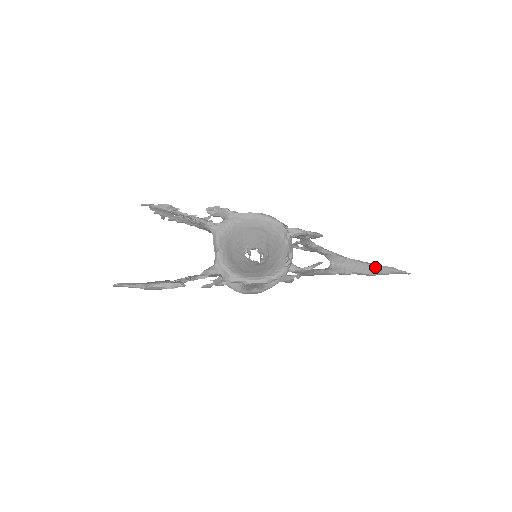
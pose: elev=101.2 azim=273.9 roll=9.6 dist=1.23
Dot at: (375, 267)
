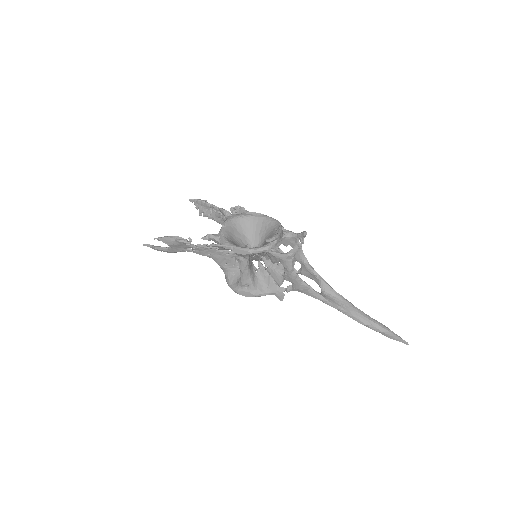
Dot at: (367, 316)
